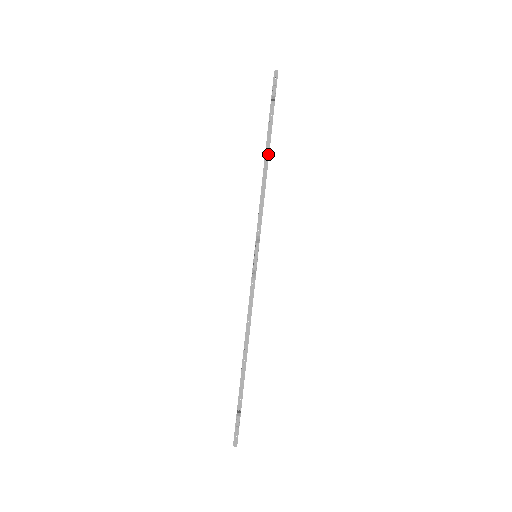
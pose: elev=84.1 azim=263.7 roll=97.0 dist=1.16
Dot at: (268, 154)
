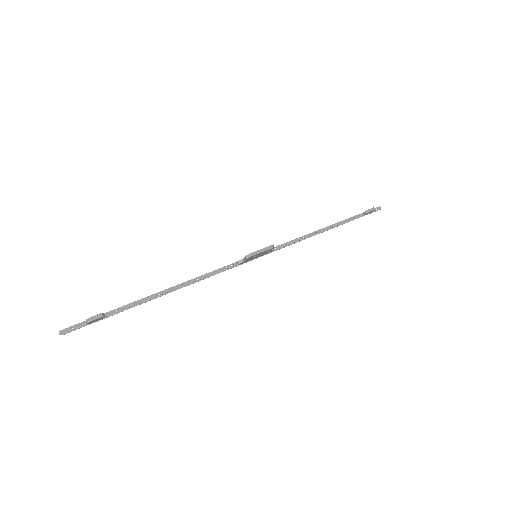
Dot at: (330, 228)
